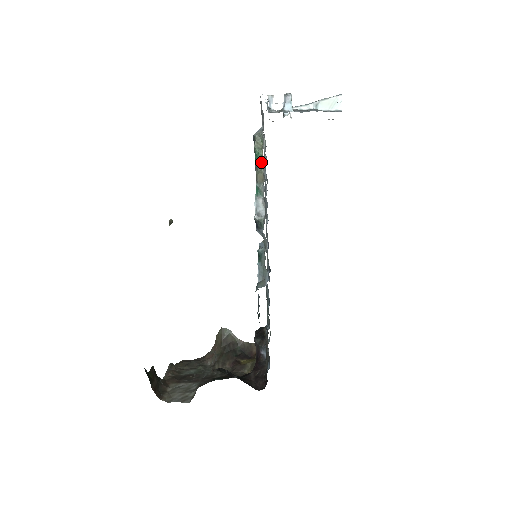
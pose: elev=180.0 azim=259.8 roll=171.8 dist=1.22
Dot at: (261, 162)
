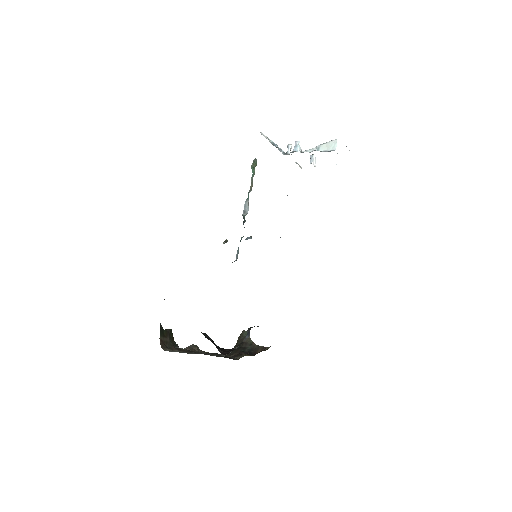
Dot at: (253, 176)
